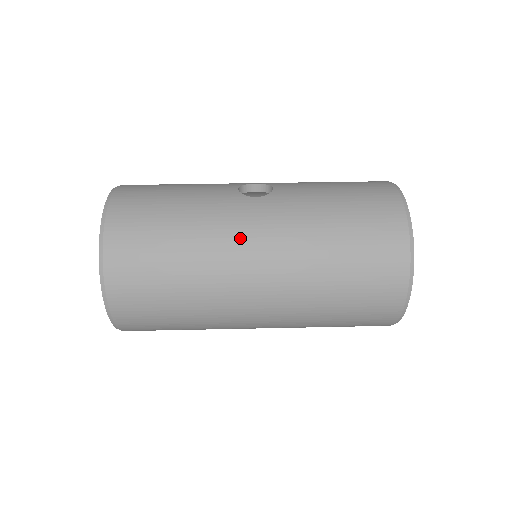
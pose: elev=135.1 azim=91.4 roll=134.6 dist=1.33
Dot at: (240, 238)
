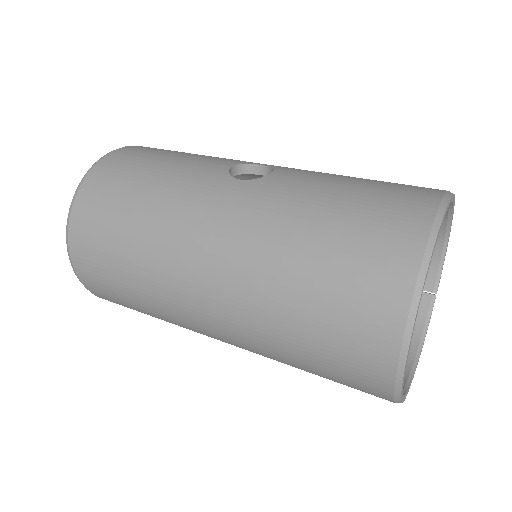
Dot at: (195, 225)
